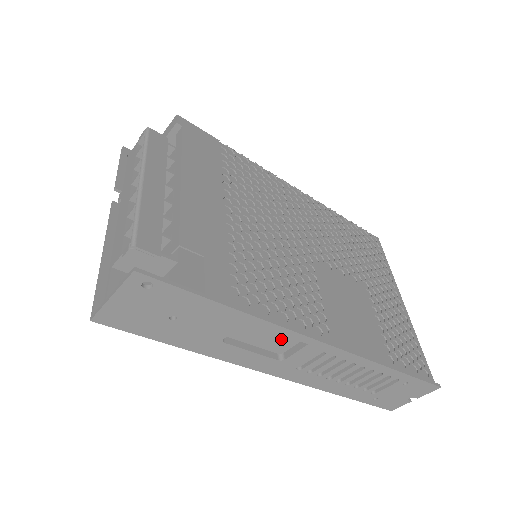
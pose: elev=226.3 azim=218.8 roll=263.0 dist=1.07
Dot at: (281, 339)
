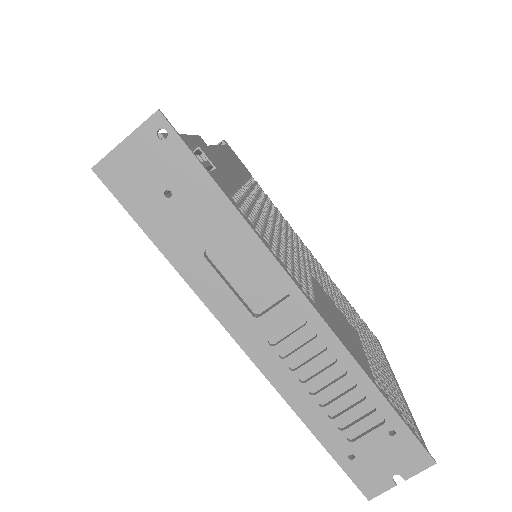
Dot at: (263, 285)
